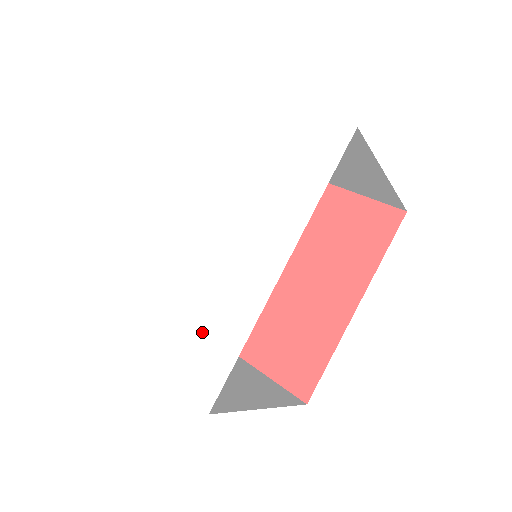
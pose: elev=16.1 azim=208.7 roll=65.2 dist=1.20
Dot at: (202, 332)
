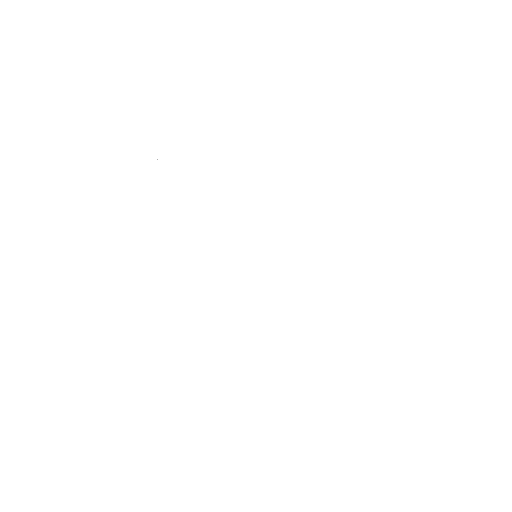
Dot at: (276, 360)
